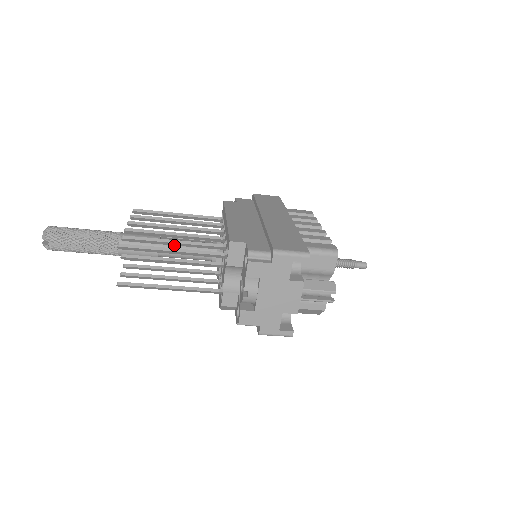
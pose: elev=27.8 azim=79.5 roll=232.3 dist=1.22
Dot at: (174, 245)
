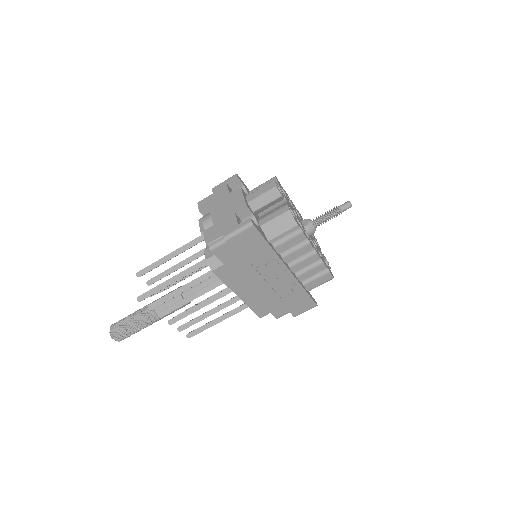
Dot at: occluded
